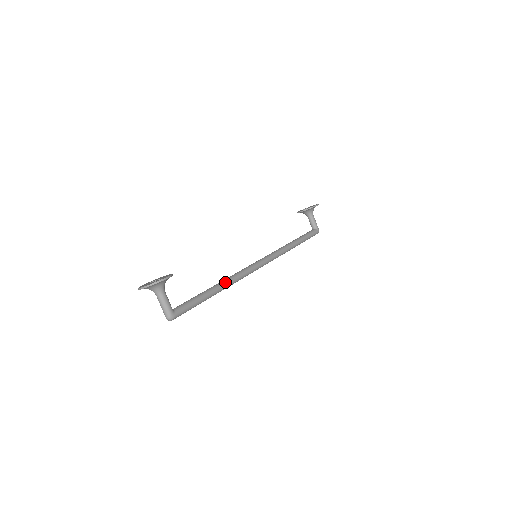
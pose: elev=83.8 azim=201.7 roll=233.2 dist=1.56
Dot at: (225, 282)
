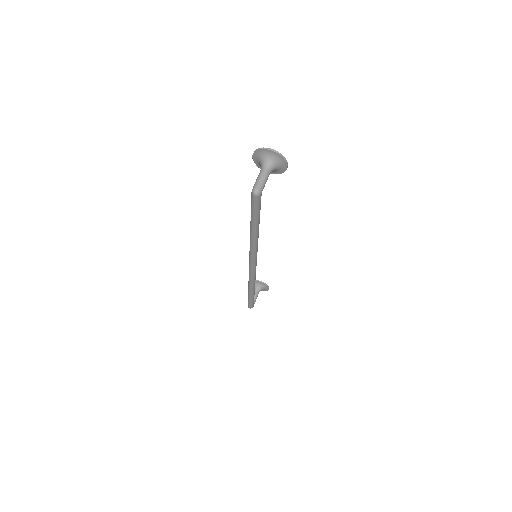
Dot at: occluded
